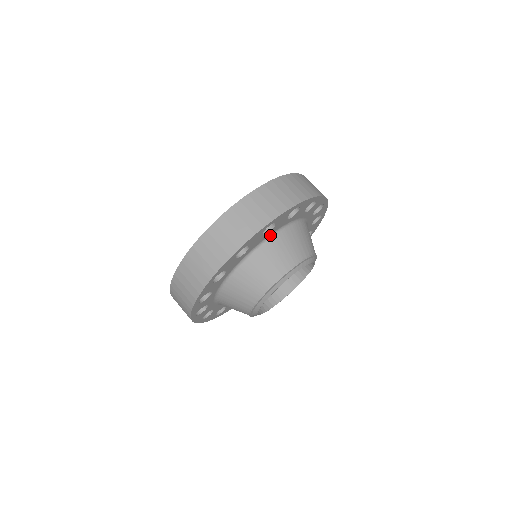
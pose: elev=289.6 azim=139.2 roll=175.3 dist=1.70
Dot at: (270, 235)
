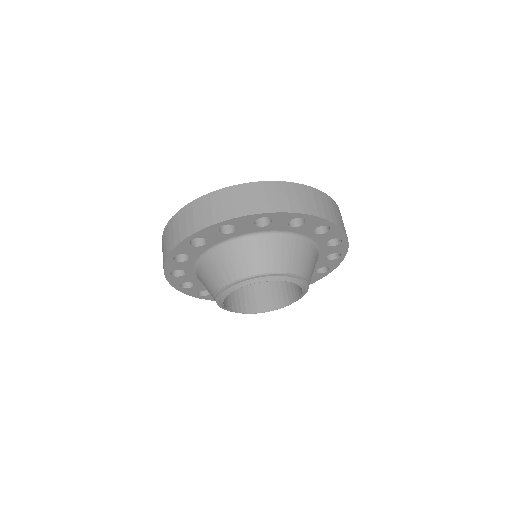
Dot at: (238, 236)
